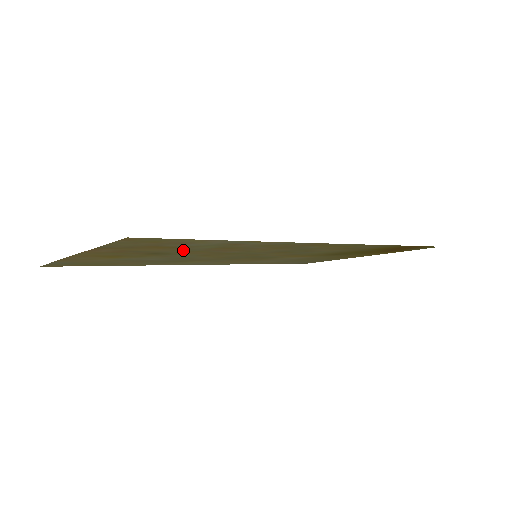
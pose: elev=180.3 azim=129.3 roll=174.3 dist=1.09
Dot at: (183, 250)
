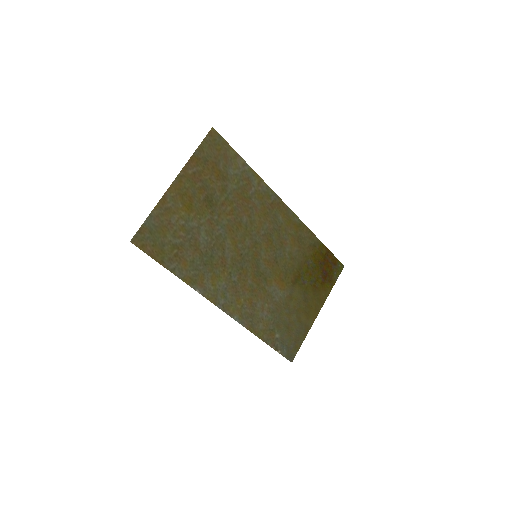
Dot at: (224, 193)
